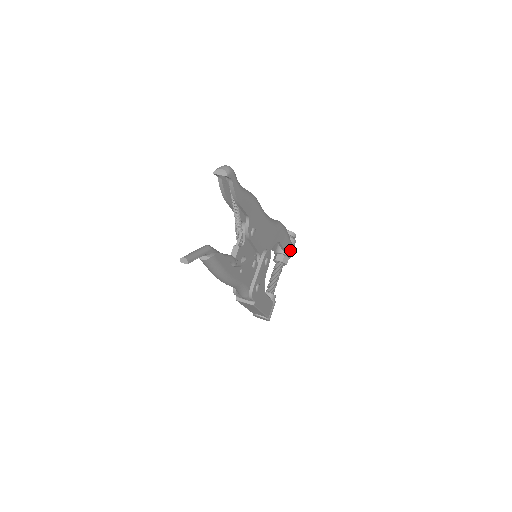
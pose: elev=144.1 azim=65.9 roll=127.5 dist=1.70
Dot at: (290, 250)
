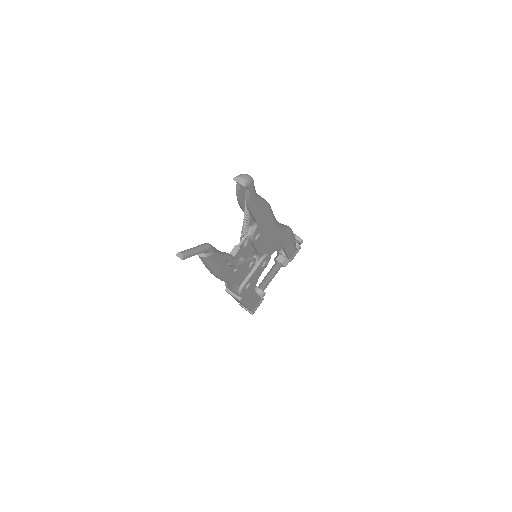
Dot at: (292, 255)
